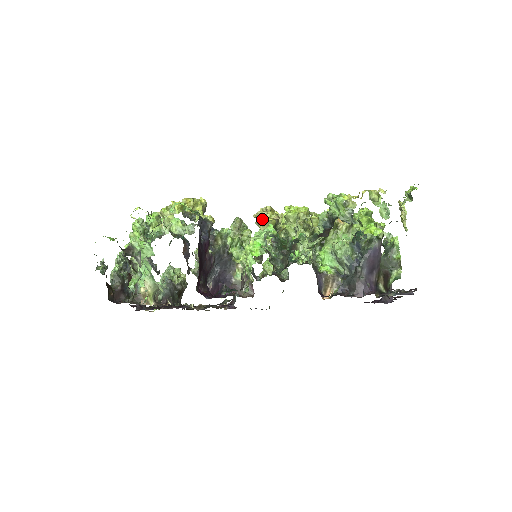
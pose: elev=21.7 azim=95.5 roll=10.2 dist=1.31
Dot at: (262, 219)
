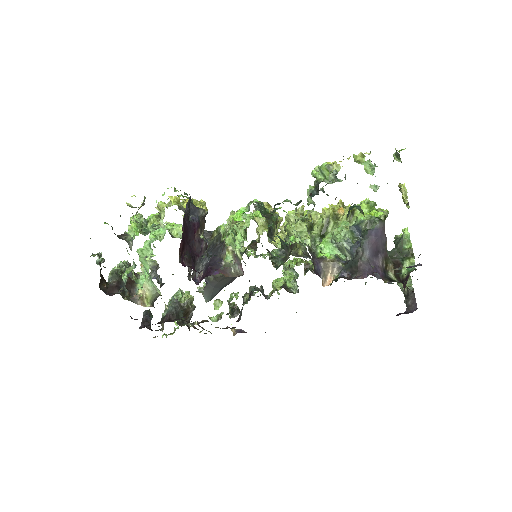
Dot at: occluded
